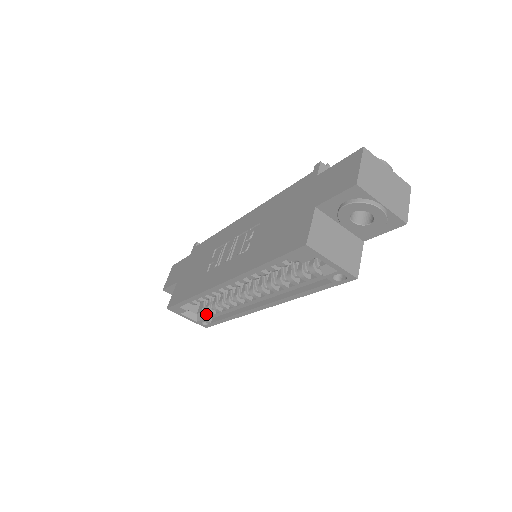
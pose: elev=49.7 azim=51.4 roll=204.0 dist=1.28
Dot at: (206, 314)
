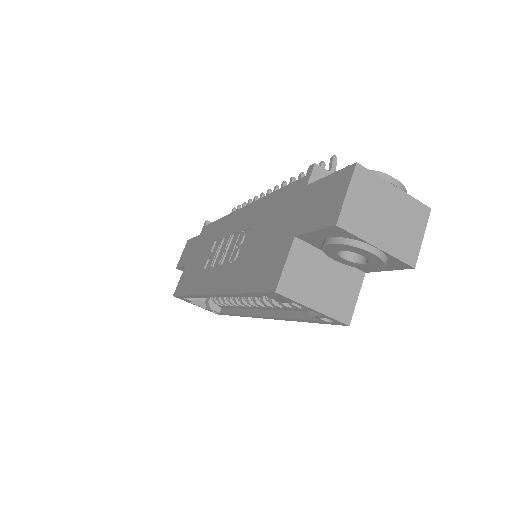
Dot at: (214, 303)
